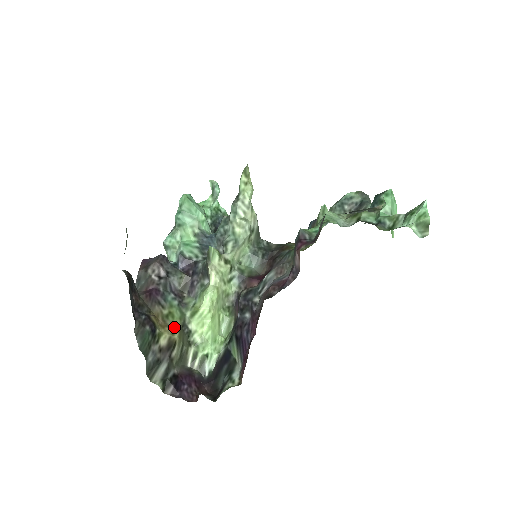
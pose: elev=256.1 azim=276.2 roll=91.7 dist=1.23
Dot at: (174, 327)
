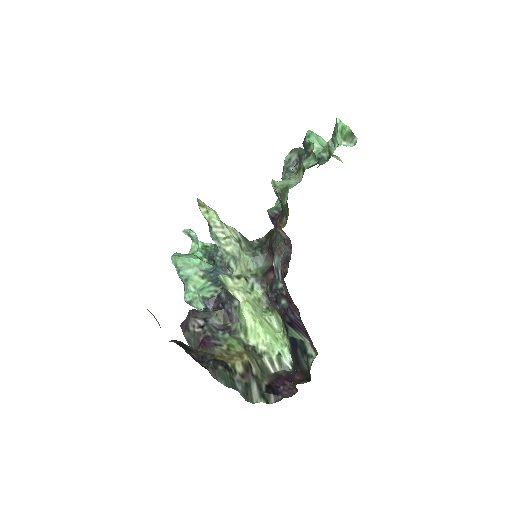
Dot at: (239, 353)
